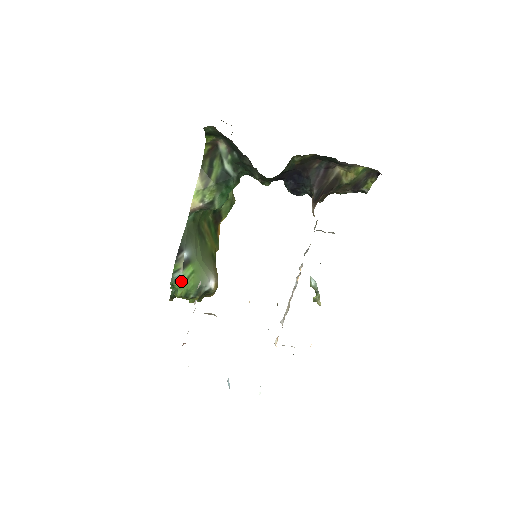
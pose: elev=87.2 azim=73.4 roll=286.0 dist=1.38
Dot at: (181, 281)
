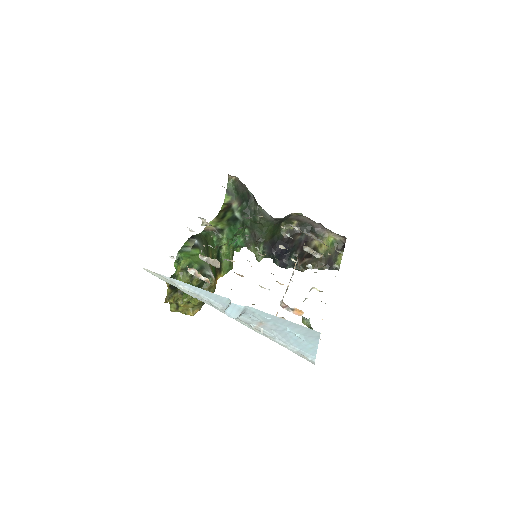
Dot at: (188, 254)
